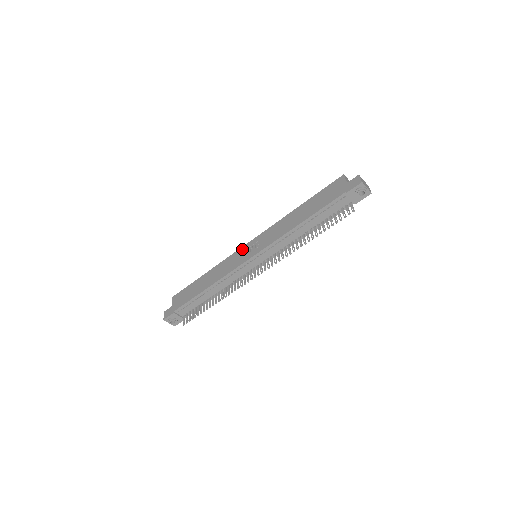
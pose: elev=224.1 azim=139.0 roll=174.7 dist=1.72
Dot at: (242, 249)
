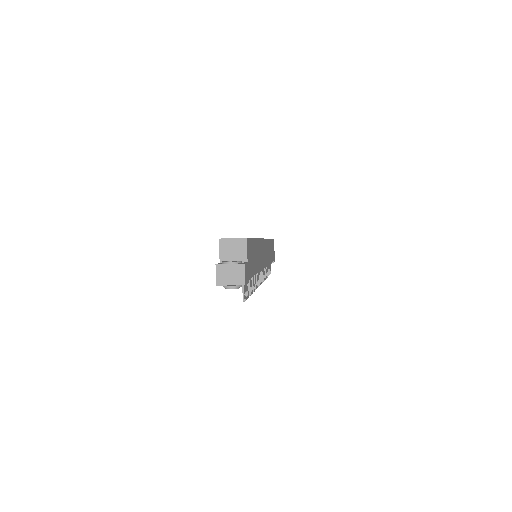
Dot at: occluded
